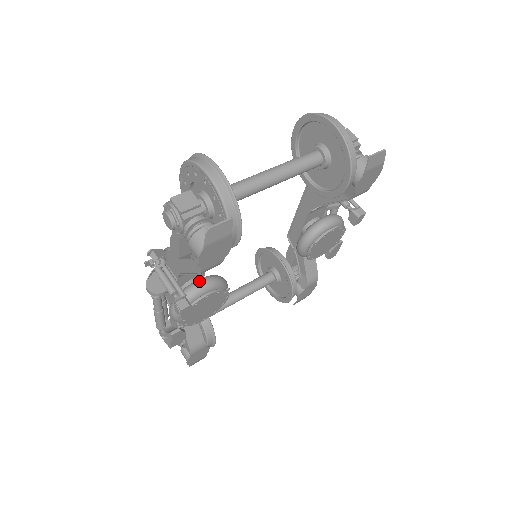
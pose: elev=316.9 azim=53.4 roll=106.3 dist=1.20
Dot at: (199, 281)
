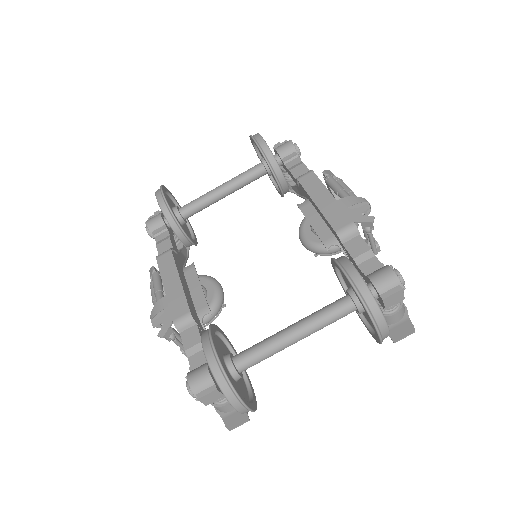
Dot at: occluded
